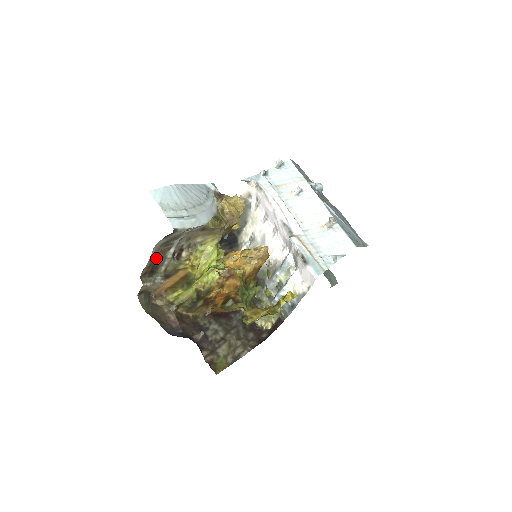
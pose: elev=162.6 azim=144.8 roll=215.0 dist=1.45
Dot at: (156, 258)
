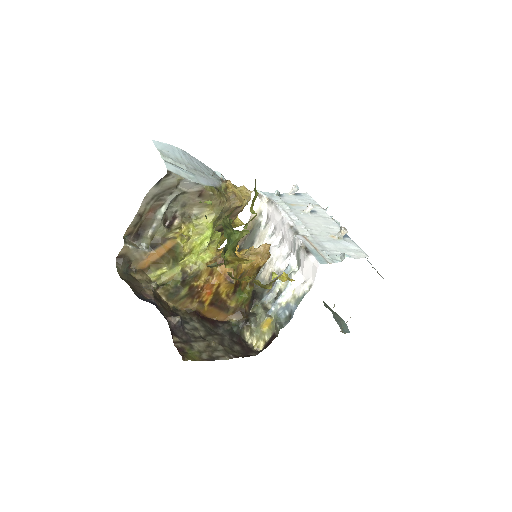
Dot at: (145, 216)
